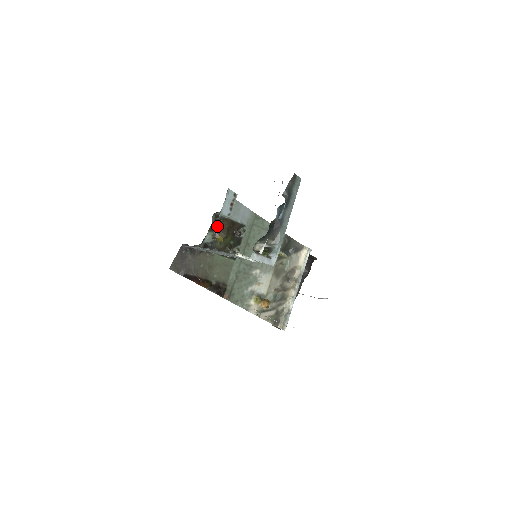
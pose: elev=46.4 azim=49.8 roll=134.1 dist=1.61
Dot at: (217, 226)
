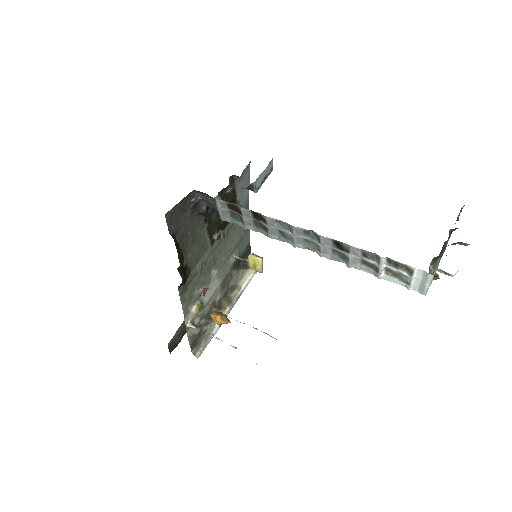
Dot at: (226, 192)
